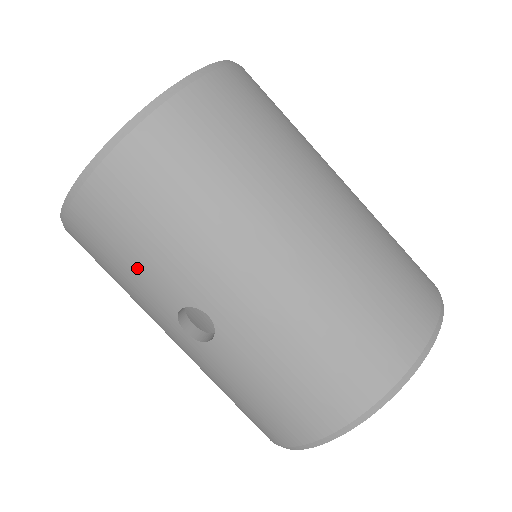
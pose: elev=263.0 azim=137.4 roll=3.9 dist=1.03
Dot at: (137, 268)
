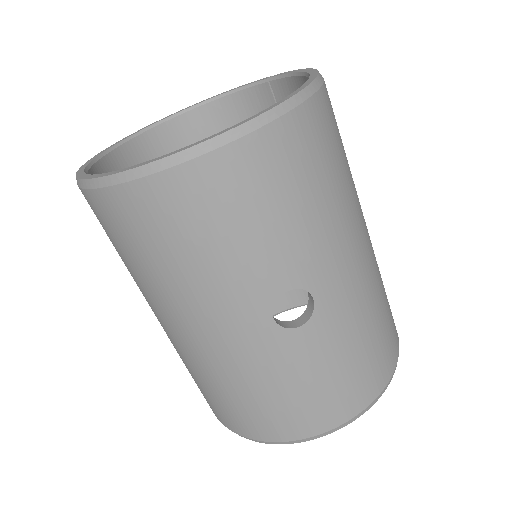
Dot at: (261, 241)
